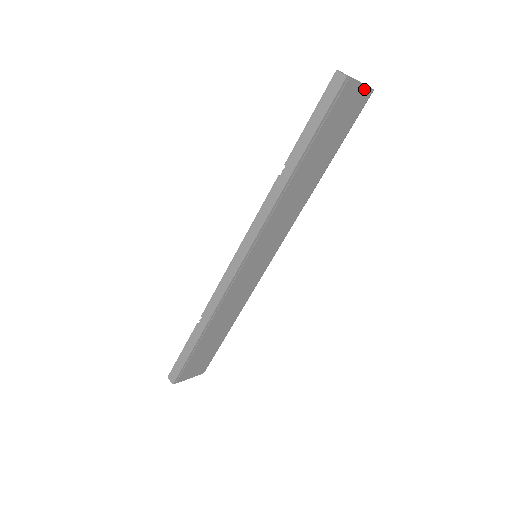
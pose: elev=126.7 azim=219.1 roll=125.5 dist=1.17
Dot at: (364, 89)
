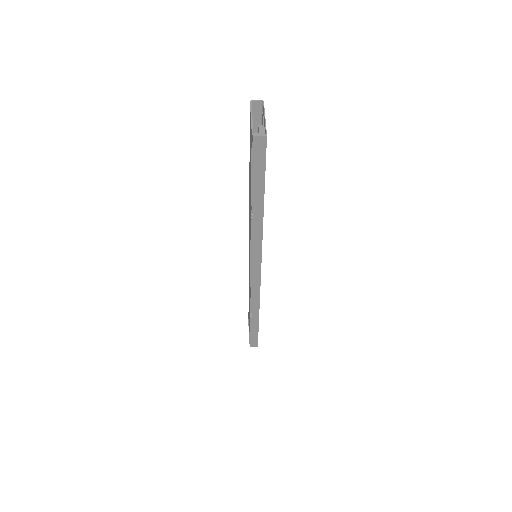
Dot at: (264, 114)
